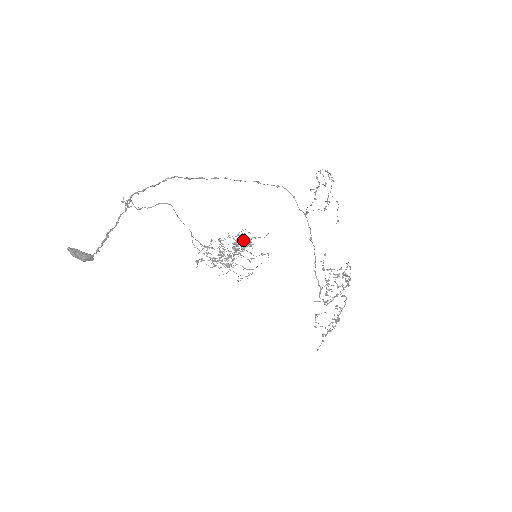
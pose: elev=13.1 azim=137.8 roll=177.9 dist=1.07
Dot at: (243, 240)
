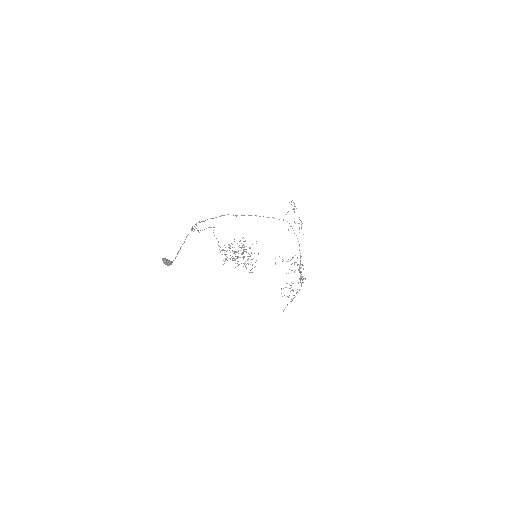
Dot at: occluded
